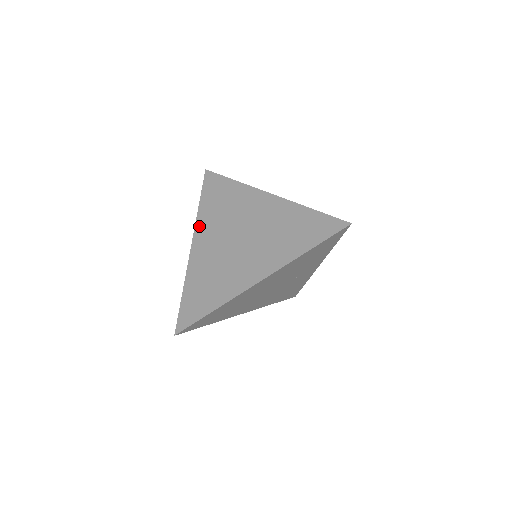
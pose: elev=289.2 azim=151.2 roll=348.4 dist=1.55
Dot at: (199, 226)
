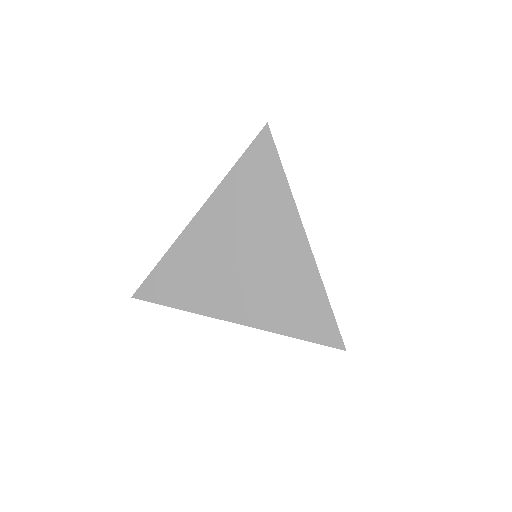
Dot at: (216, 199)
